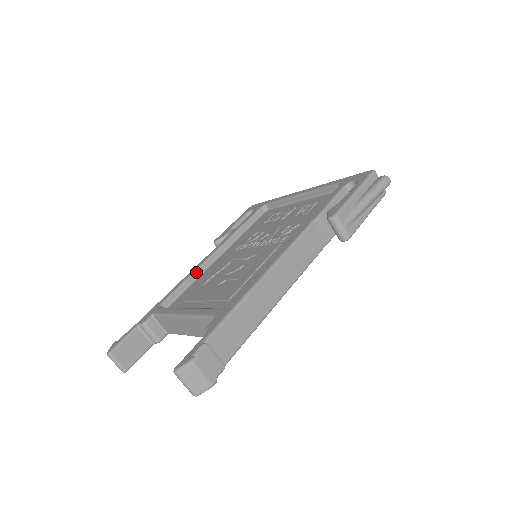
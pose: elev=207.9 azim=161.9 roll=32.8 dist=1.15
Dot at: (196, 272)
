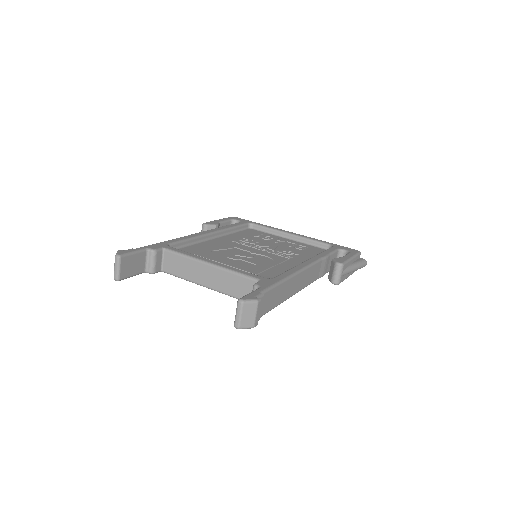
Dot at: (198, 238)
